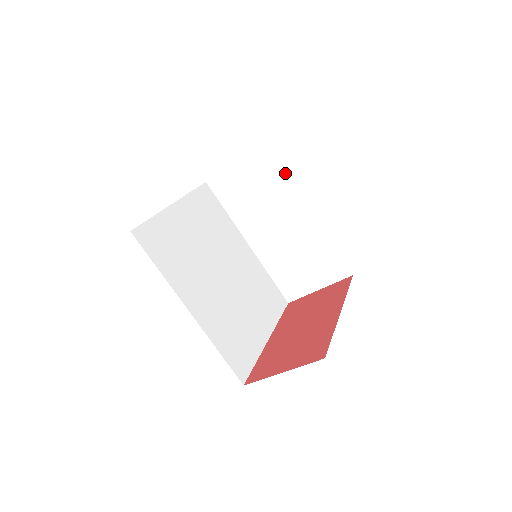
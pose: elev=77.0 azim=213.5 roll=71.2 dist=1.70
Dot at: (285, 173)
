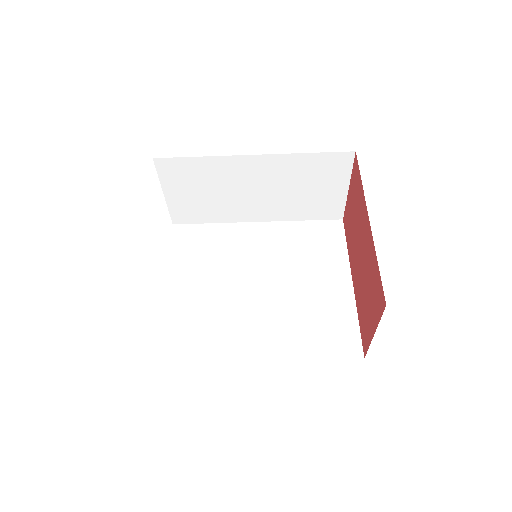
Dot at: (198, 159)
